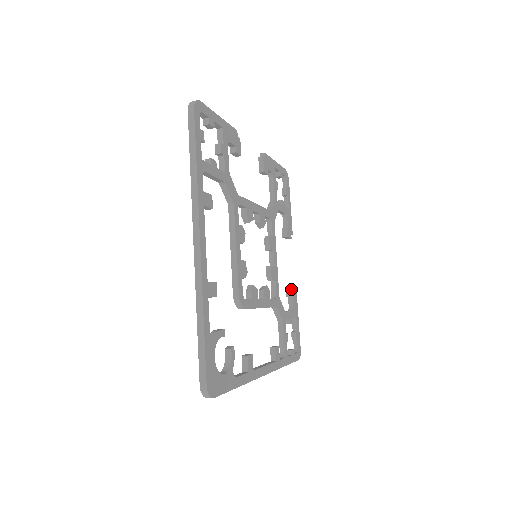
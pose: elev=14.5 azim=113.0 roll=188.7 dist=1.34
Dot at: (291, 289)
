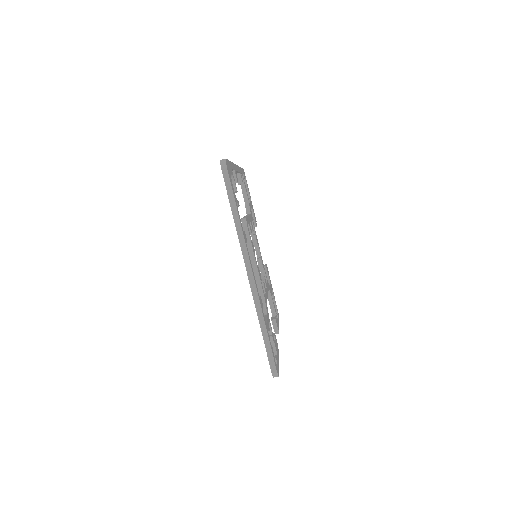
Dot at: (275, 336)
